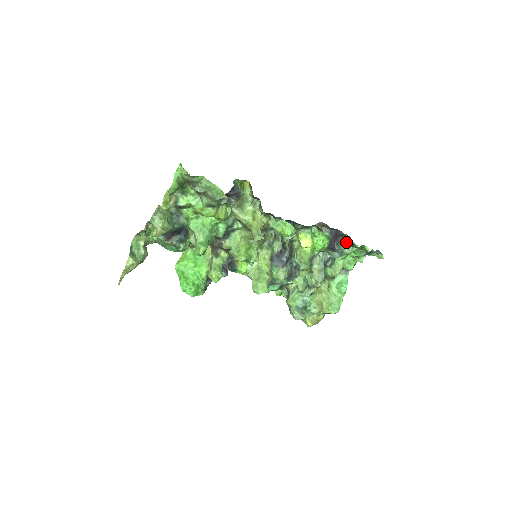
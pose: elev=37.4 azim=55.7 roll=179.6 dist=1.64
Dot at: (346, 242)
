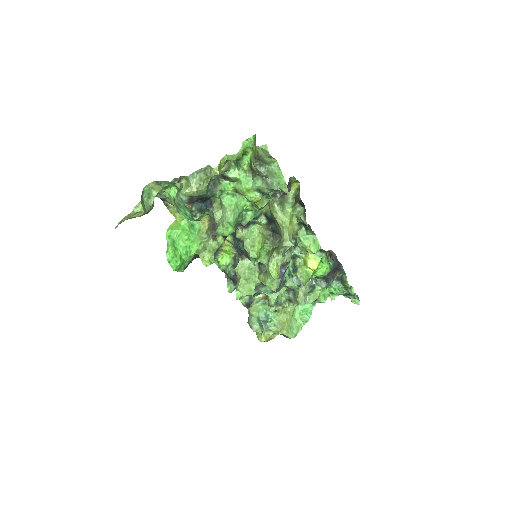
Dot at: (339, 277)
